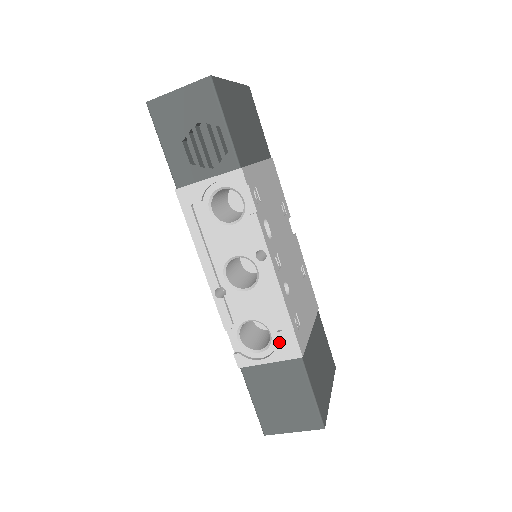
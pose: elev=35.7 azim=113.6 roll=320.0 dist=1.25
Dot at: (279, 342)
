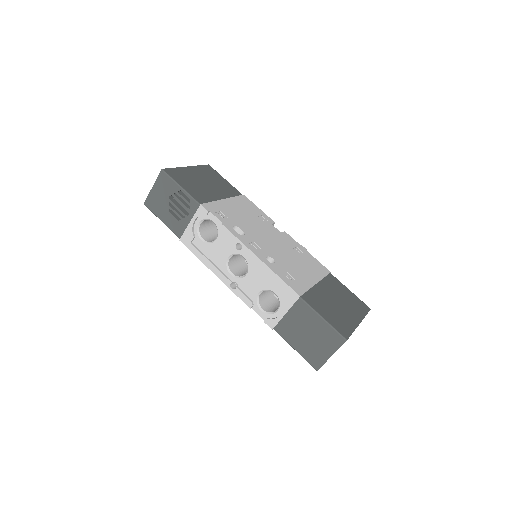
Dot at: (281, 295)
